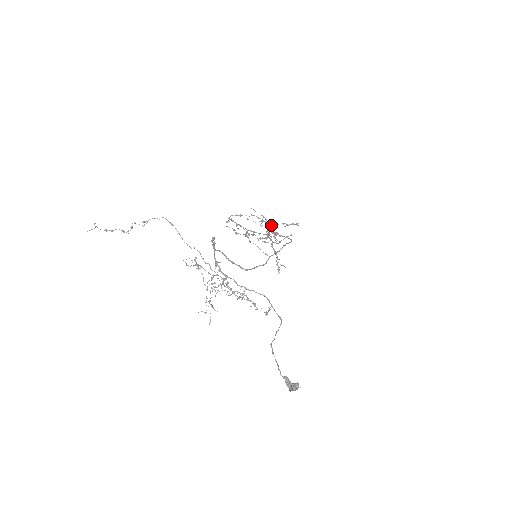
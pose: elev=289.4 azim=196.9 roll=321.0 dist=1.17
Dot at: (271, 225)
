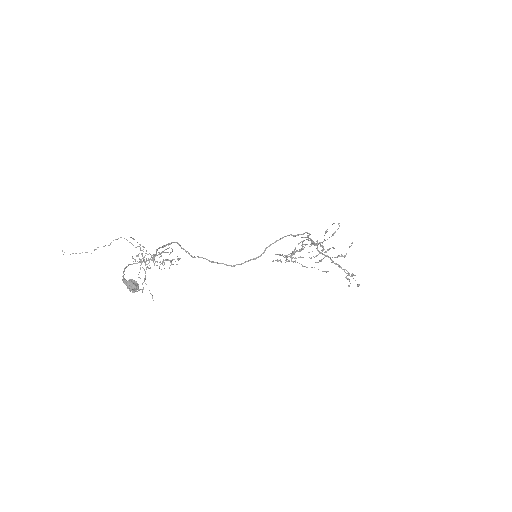
Dot at: (321, 242)
